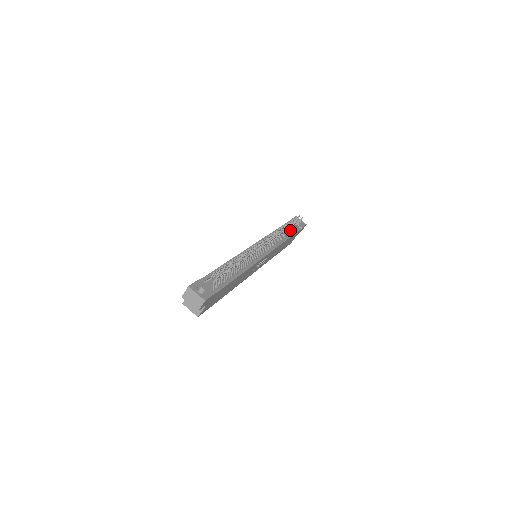
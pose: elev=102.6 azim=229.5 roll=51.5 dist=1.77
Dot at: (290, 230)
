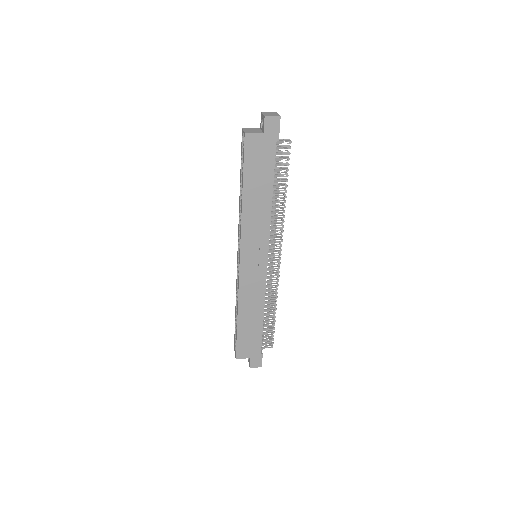
Dot at: (266, 324)
